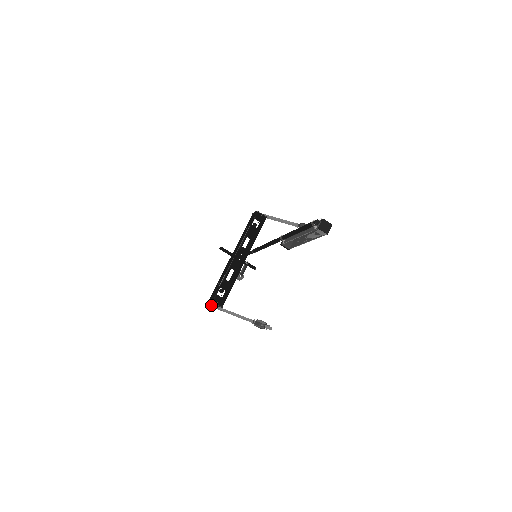
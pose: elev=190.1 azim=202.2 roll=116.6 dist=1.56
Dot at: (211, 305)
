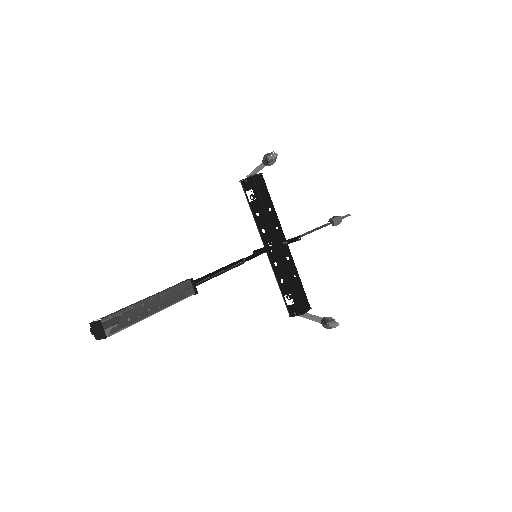
Dot at: occluded
